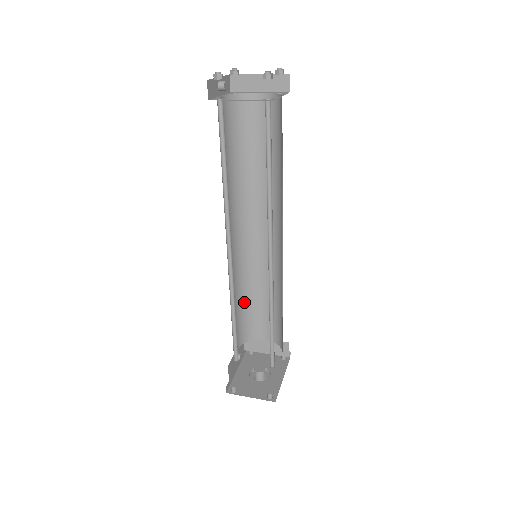
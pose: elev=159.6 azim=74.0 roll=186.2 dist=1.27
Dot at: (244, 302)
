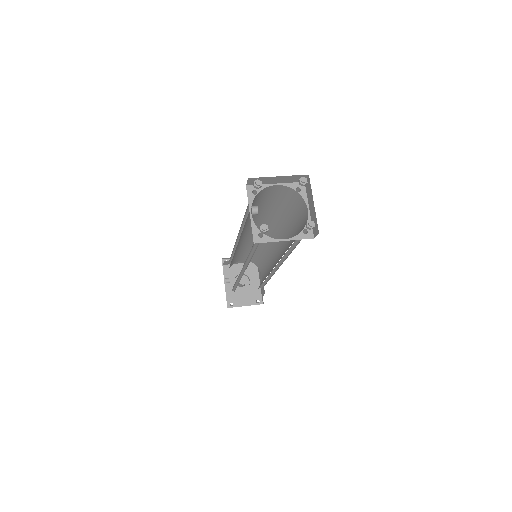
Dot at: occluded
